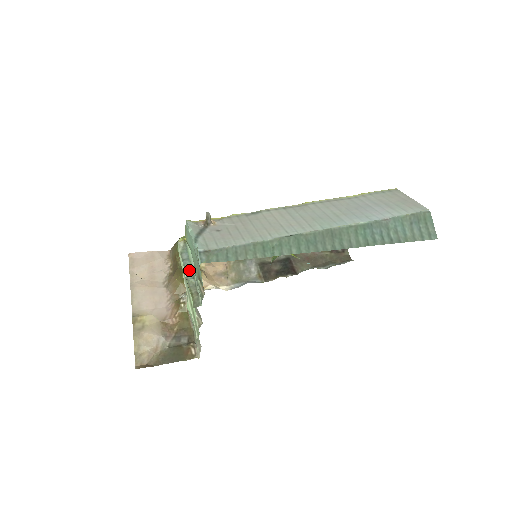
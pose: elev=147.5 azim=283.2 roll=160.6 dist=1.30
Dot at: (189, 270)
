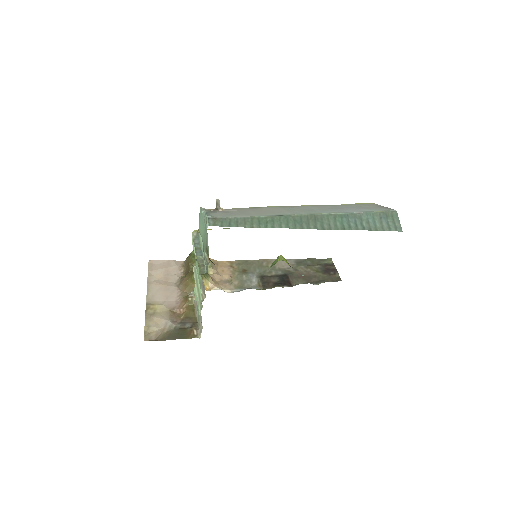
Dot at: (199, 250)
